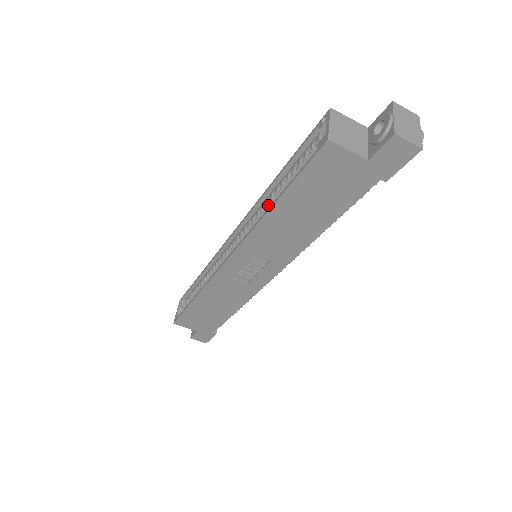
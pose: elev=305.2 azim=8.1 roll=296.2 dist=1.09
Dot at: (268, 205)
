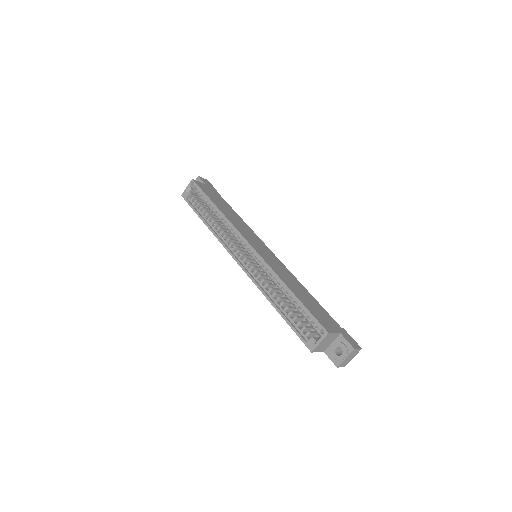
Dot at: (276, 285)
